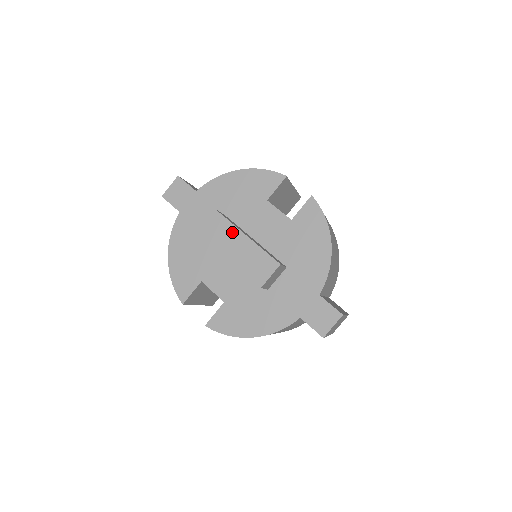
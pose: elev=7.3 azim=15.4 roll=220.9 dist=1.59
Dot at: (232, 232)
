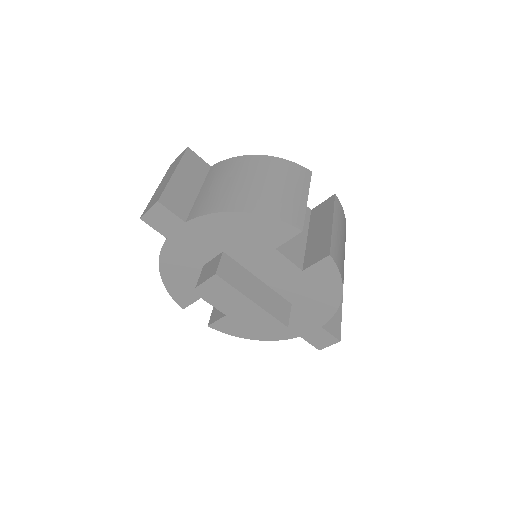
Dot at: (237, 296)
